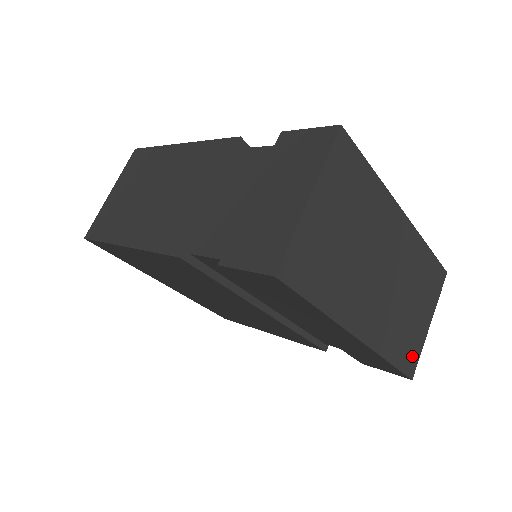
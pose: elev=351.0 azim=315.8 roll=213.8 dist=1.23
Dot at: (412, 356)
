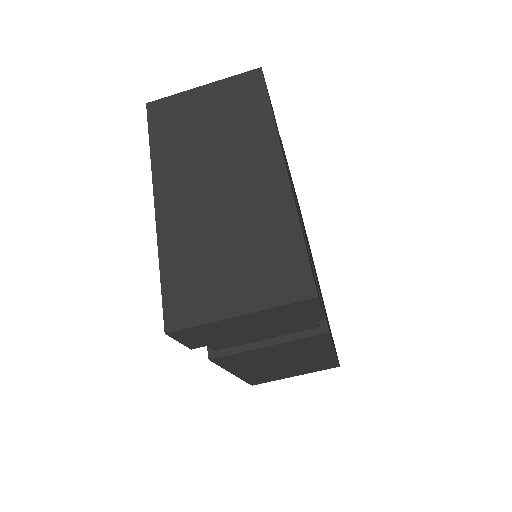
Dot at: (187, 307)
